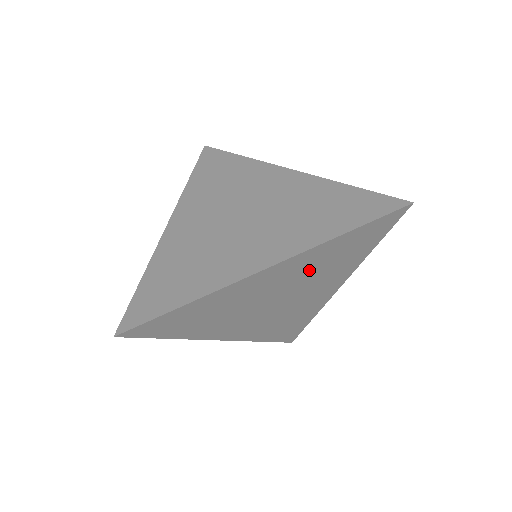
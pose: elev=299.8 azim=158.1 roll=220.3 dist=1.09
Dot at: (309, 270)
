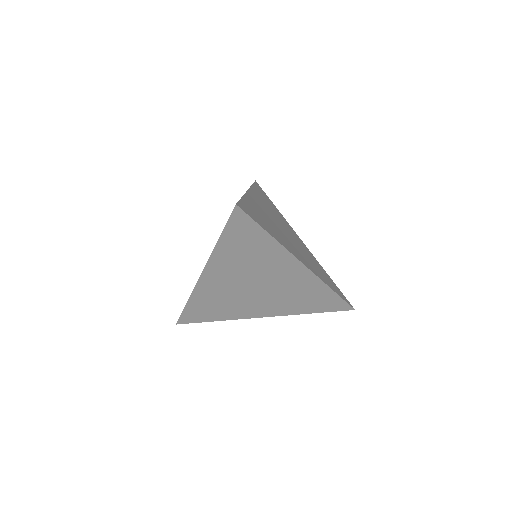
Dot at: (239, 265)
